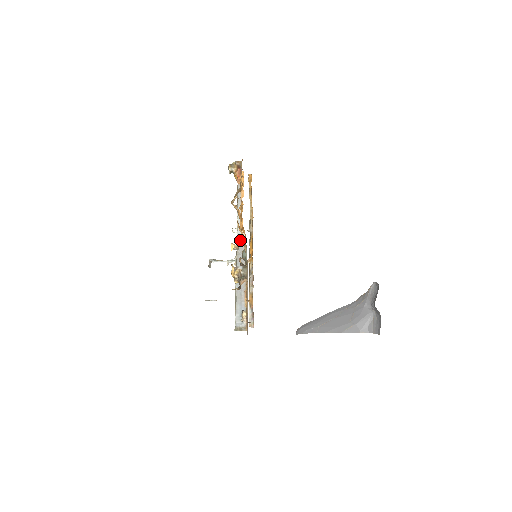
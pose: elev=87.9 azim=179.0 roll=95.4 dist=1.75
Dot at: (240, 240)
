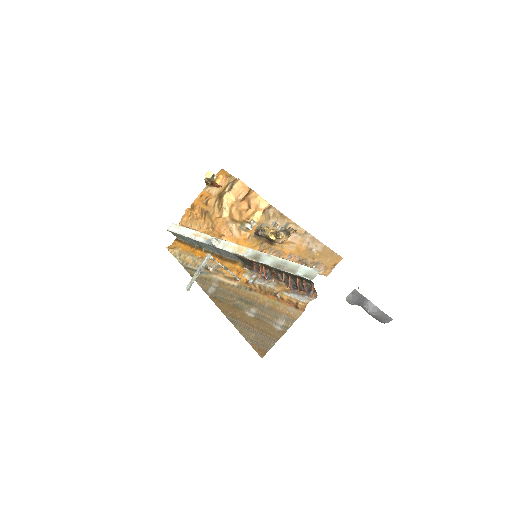
Dot at: (231, 243)
